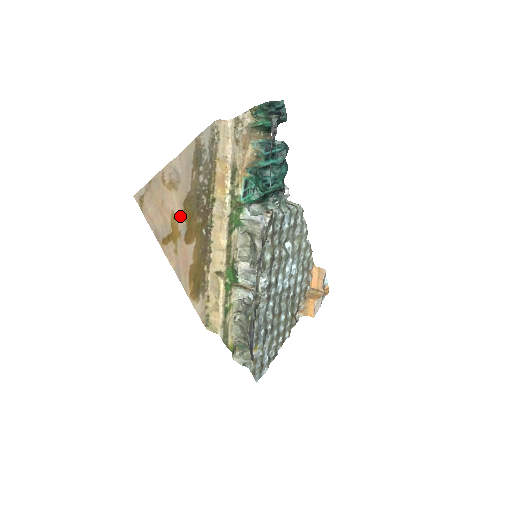
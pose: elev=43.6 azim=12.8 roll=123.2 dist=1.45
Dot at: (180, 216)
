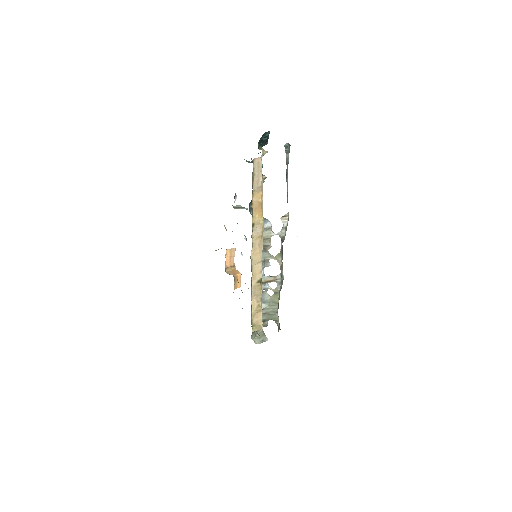
Dot at: occluded
